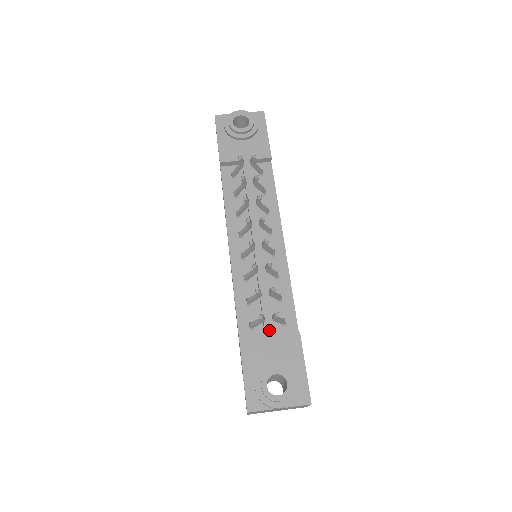
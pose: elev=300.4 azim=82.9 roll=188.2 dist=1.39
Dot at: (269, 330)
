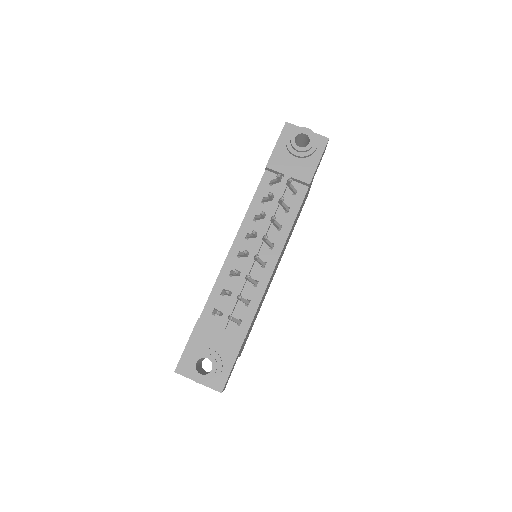
Dot at: (224, 323)
